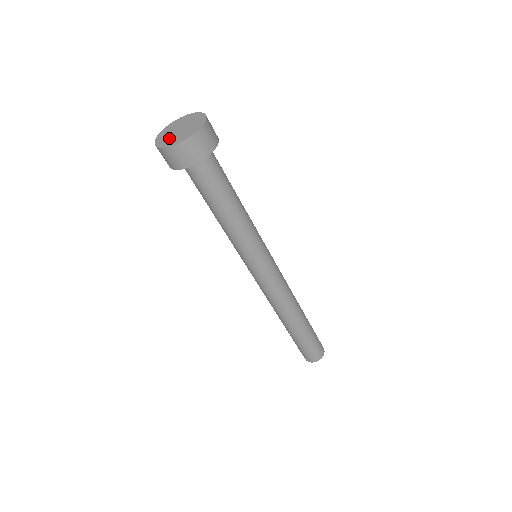
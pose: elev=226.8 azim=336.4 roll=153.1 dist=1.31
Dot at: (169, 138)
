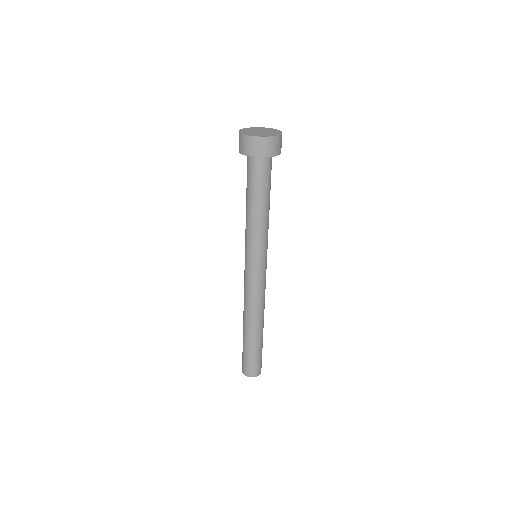
Dot at: (250, 131)
